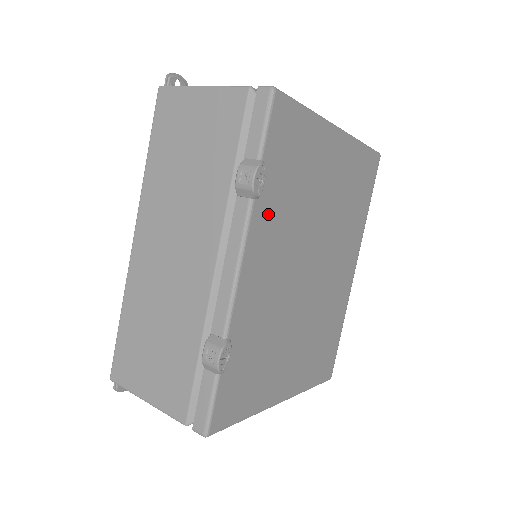
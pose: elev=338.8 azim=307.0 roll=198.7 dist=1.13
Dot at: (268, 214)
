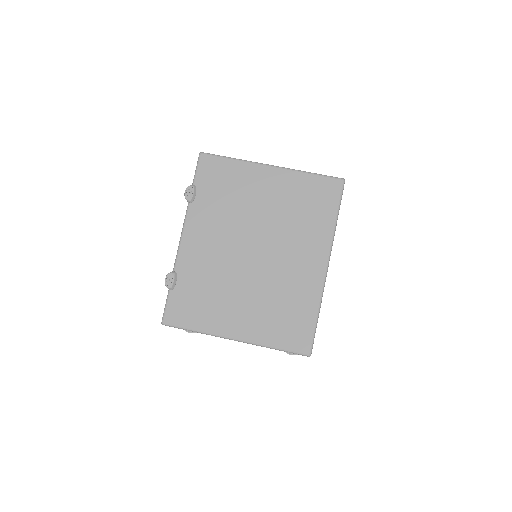
Dot at: (202, 211)
